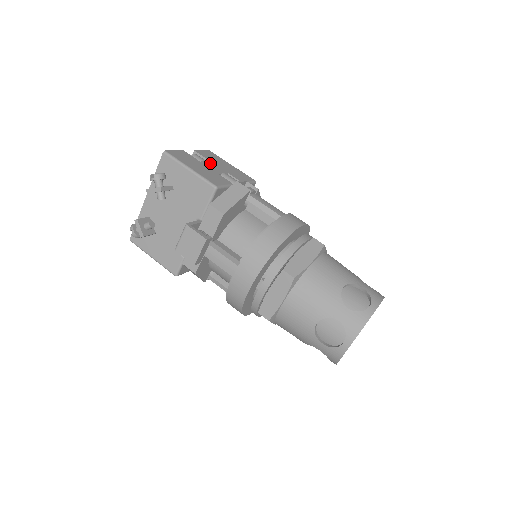
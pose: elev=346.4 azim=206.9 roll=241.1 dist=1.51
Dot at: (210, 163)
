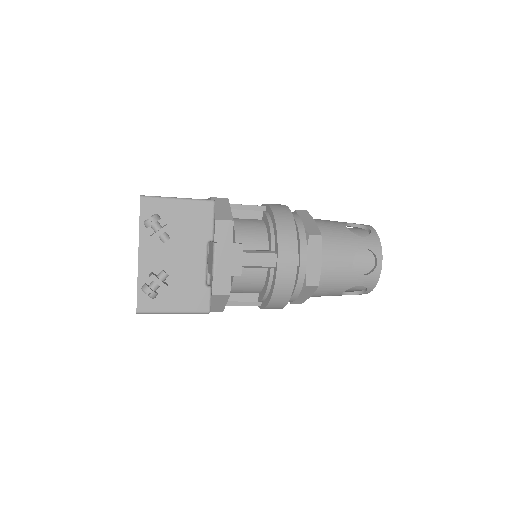
Dot at: occluded
